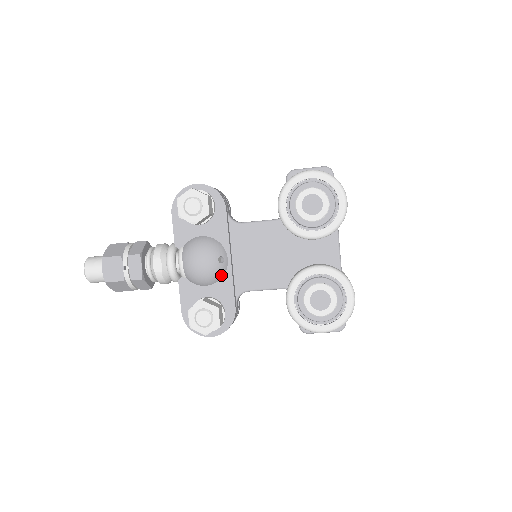
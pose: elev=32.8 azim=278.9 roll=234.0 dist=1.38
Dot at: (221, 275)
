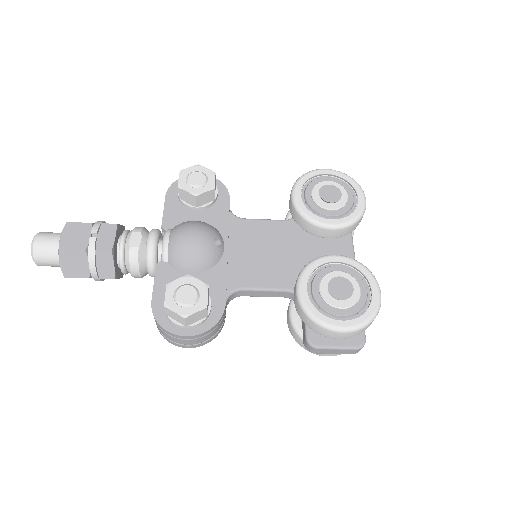
Dot at: (214, 261)
